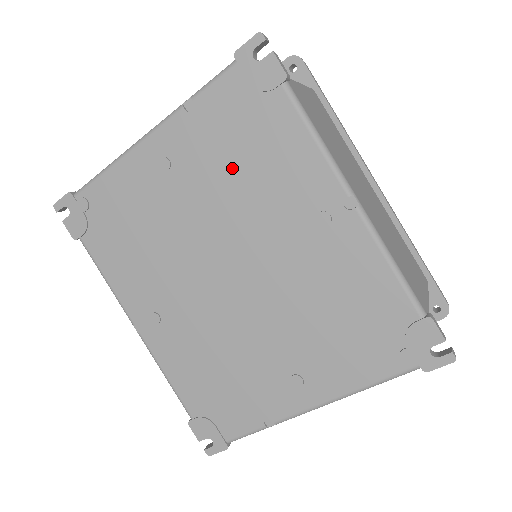
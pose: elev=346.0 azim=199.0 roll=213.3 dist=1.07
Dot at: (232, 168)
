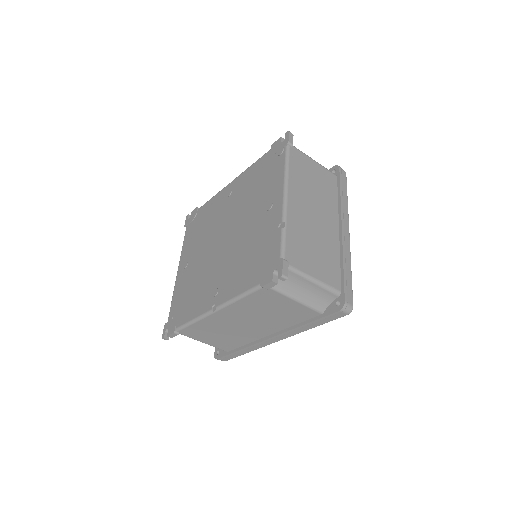
Dot at: (202, 233)
